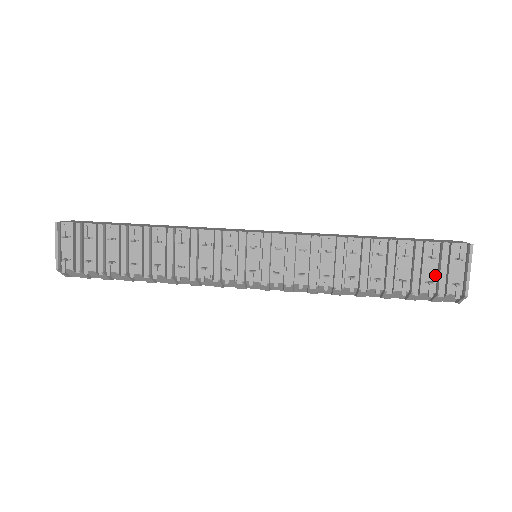
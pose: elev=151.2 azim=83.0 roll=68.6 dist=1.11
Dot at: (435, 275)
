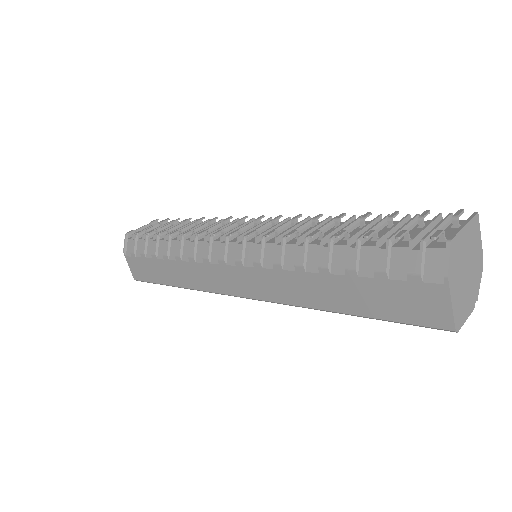
Dot at: occluded
